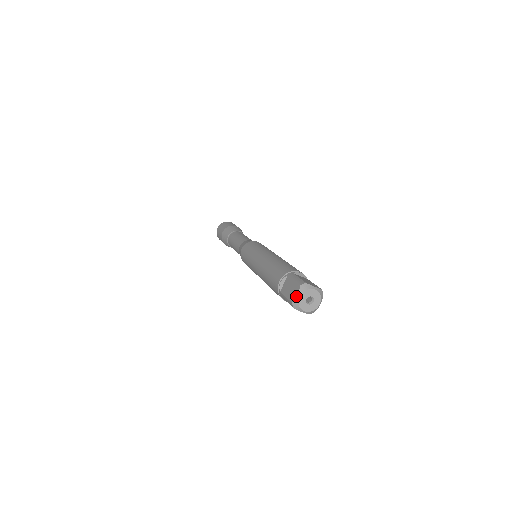
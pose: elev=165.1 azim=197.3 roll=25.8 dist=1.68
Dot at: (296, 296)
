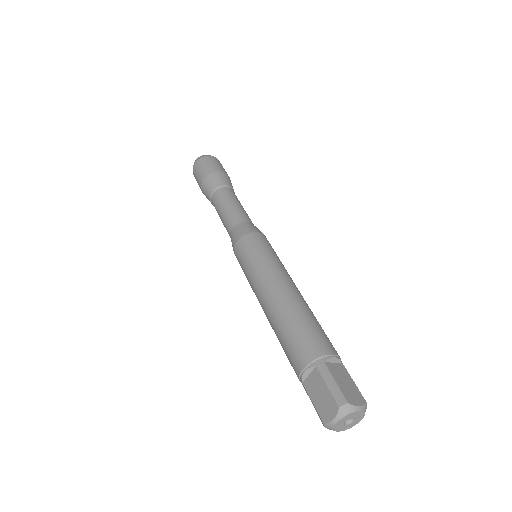
Dot at: (331, 420)
